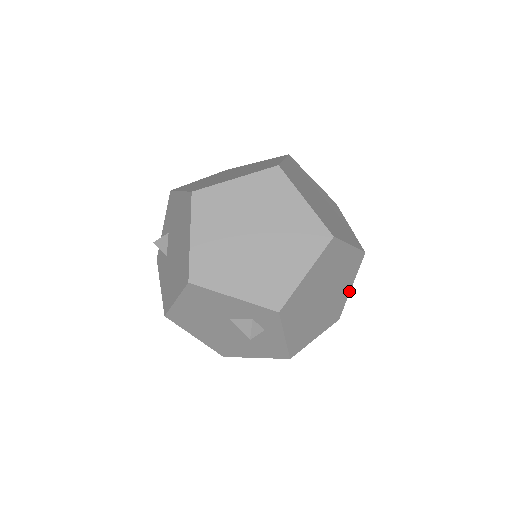
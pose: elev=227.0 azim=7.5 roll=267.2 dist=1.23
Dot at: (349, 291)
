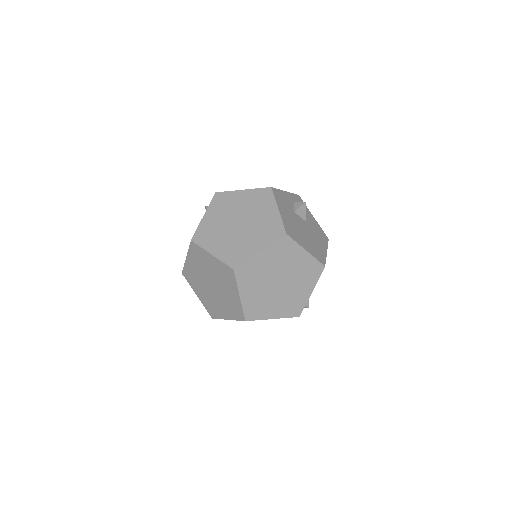
Dot at: occluded
